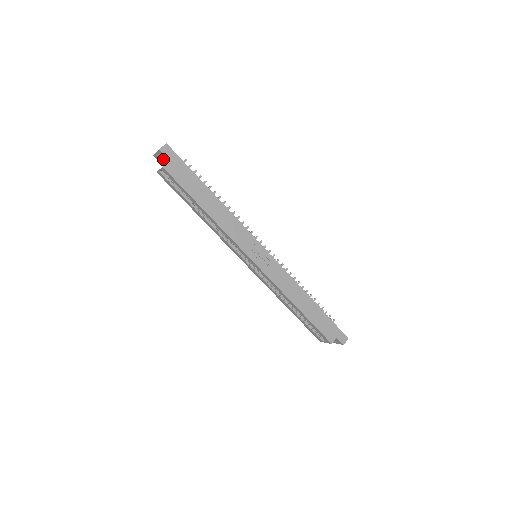
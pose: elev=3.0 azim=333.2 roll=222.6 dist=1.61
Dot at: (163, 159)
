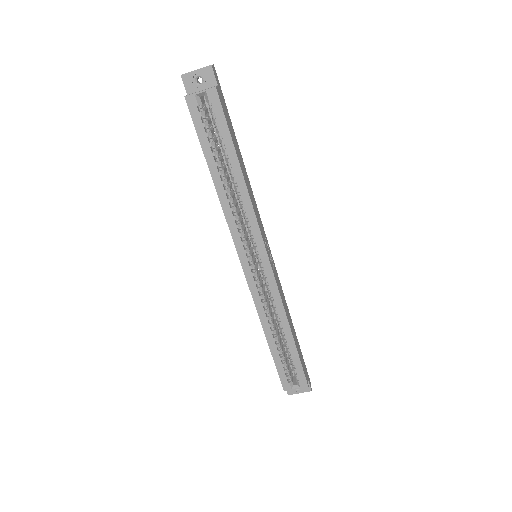
Dot at: (201, 83)
